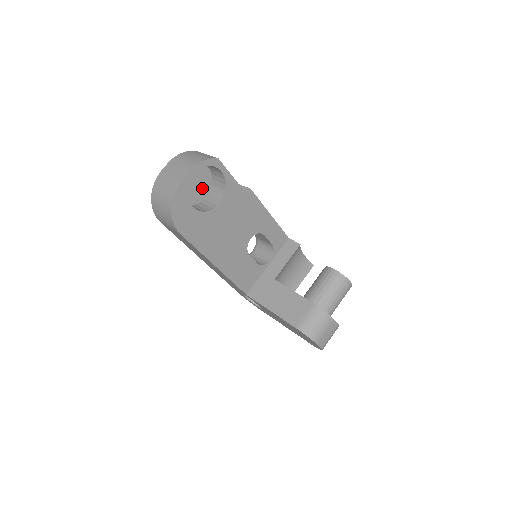
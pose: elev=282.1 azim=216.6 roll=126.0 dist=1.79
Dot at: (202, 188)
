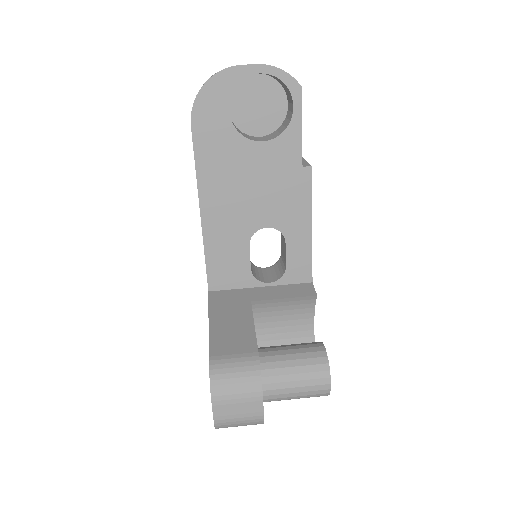
Dot at: (263, 122)
